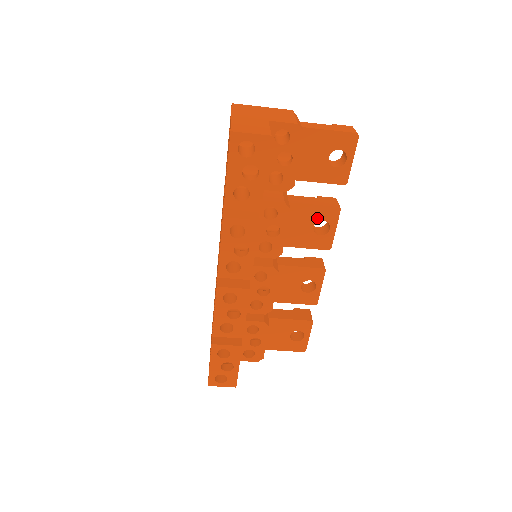
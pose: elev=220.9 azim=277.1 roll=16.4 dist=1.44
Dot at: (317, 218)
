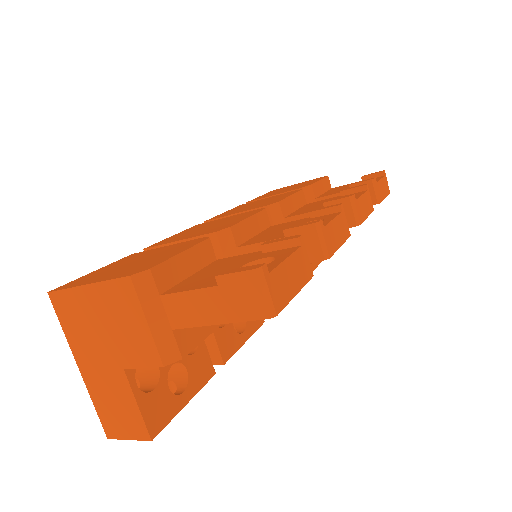
Dot at: occluded
